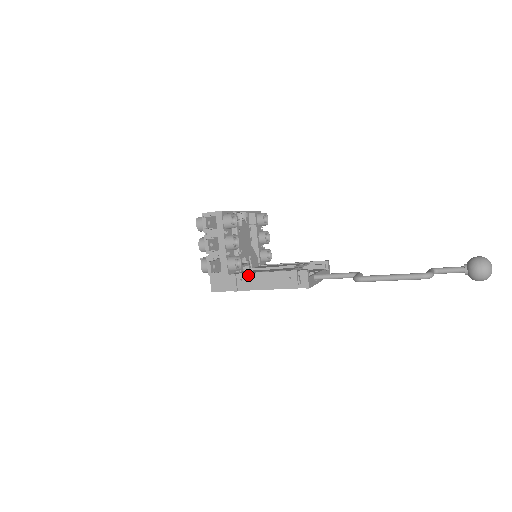
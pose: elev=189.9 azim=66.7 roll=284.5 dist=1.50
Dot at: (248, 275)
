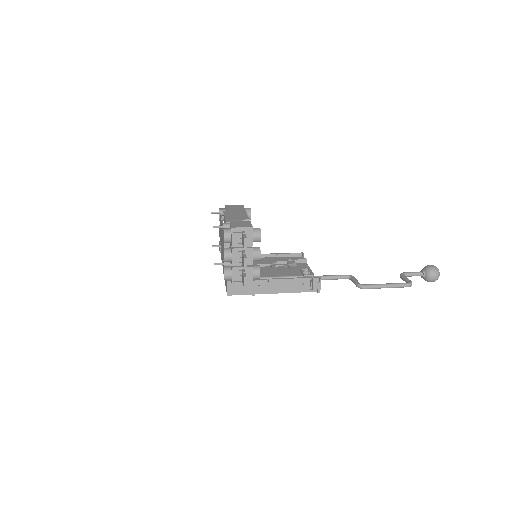
Dot at: (266, 281)
